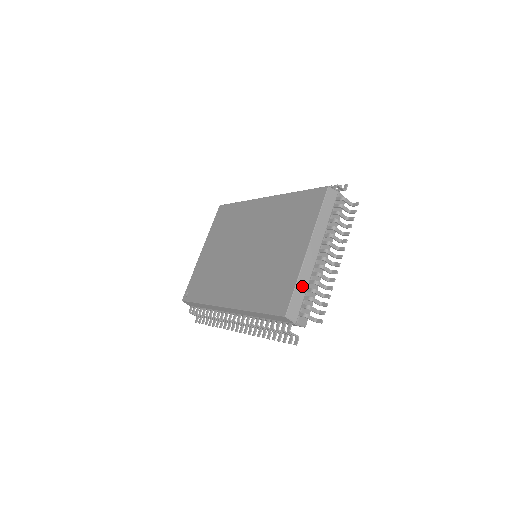
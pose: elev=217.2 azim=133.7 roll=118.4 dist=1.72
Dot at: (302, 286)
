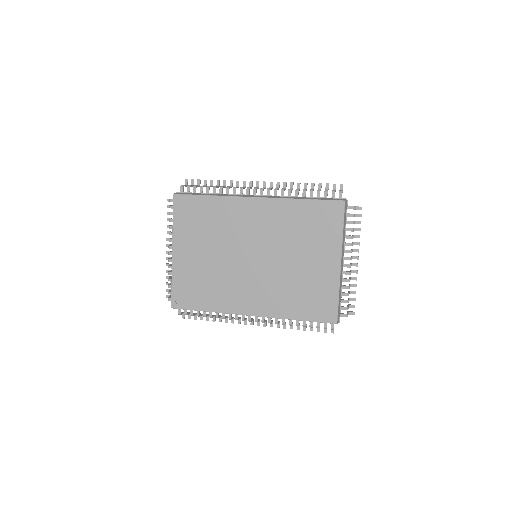
Dot at: (340, 294)
